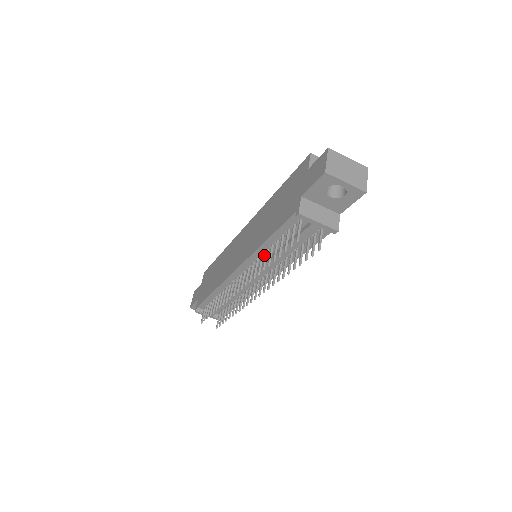
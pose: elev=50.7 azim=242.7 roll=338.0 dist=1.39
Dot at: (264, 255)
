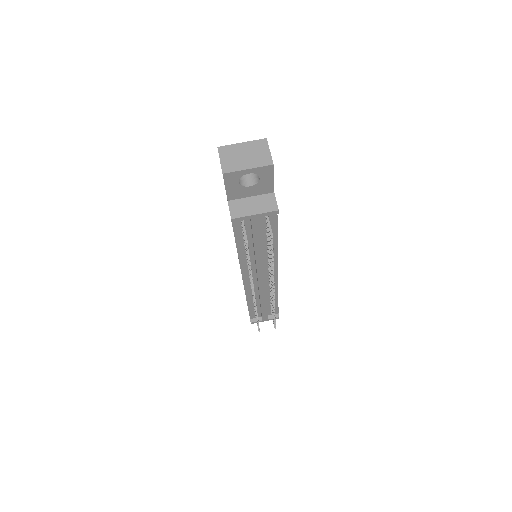
Dot at: occluded
